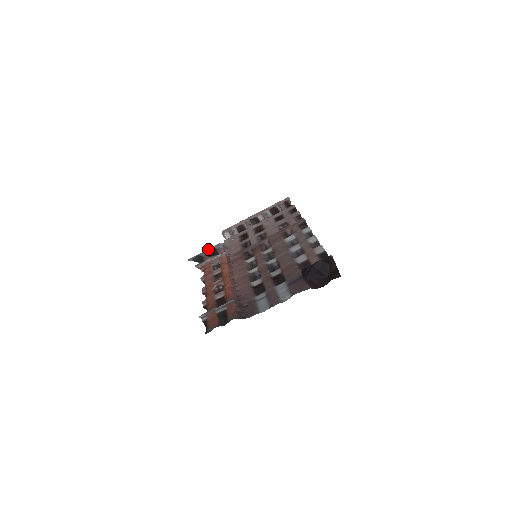
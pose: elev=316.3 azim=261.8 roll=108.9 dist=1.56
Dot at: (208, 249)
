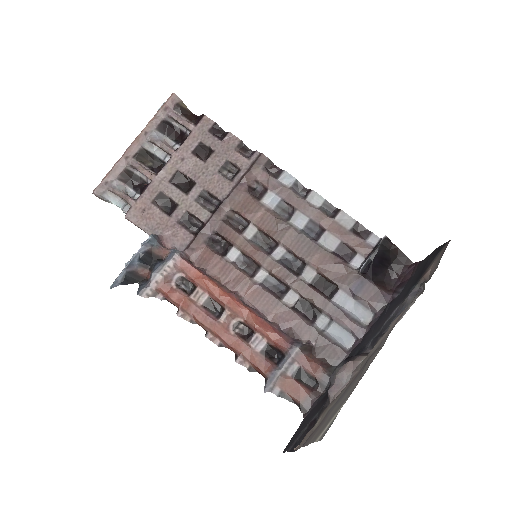
Dot at: (136, 256)
